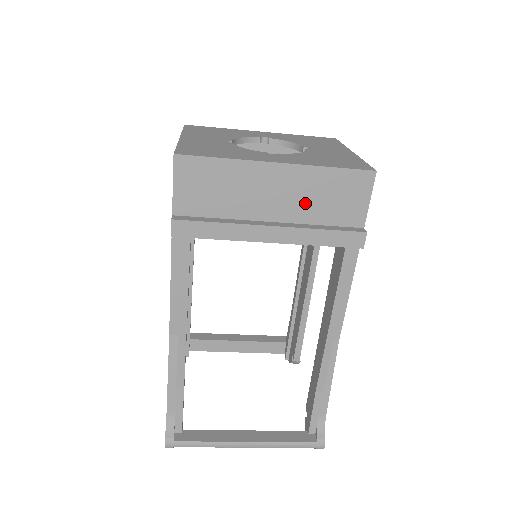
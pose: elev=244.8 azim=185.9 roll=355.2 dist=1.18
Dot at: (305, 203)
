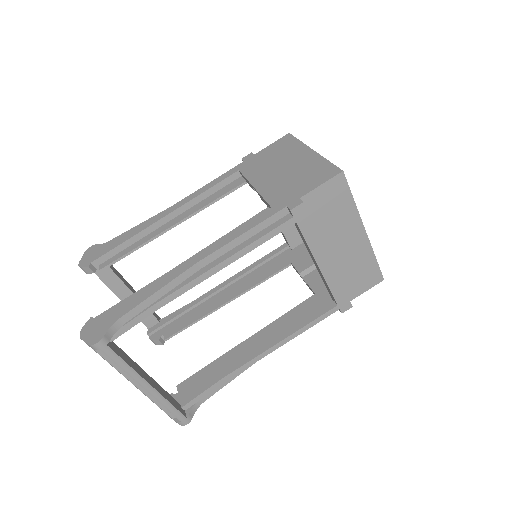
Dot at: (348, 263)
